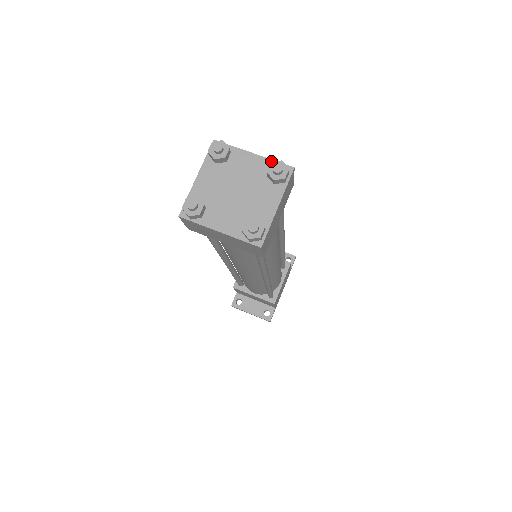
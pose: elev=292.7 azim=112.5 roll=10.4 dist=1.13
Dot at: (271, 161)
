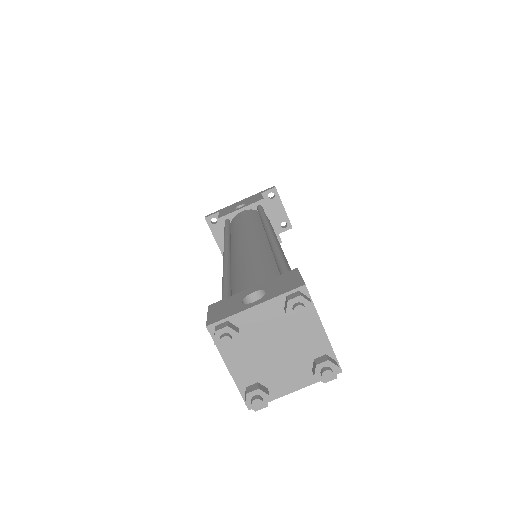
Dot at: (331, 350)
